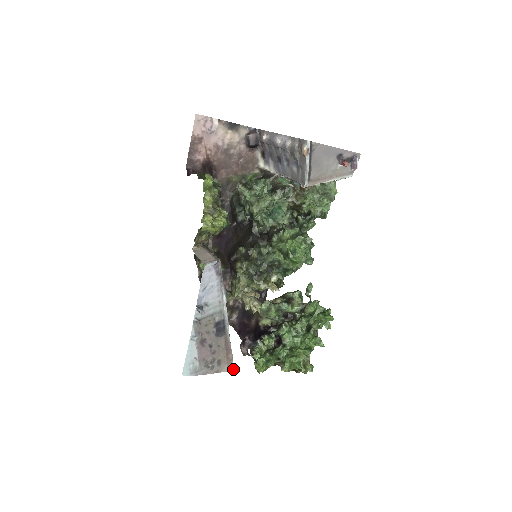
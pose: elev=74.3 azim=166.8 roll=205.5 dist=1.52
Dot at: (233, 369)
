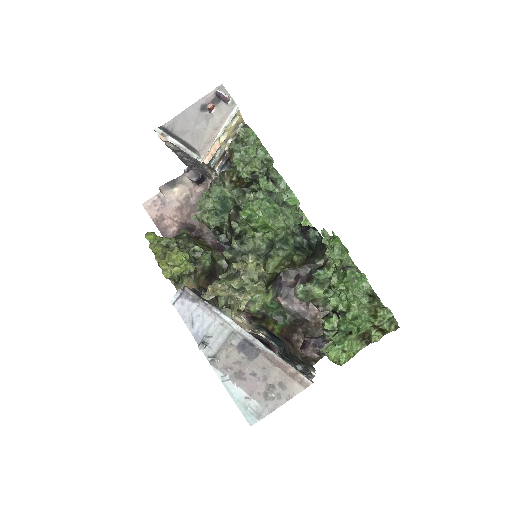
Dot at: (310, 383)
